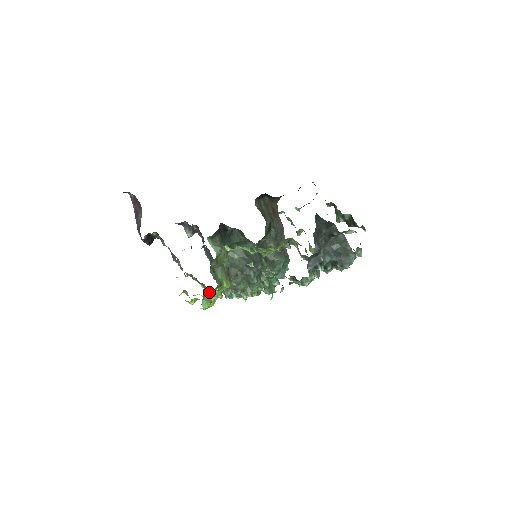
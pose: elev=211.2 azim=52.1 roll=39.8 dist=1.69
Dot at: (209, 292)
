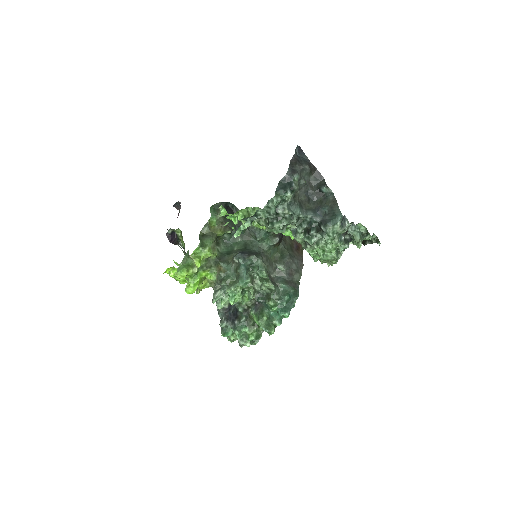
Dot at: (192, 263)
